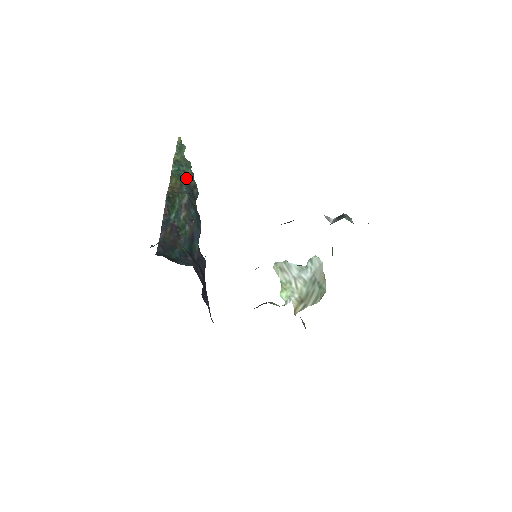
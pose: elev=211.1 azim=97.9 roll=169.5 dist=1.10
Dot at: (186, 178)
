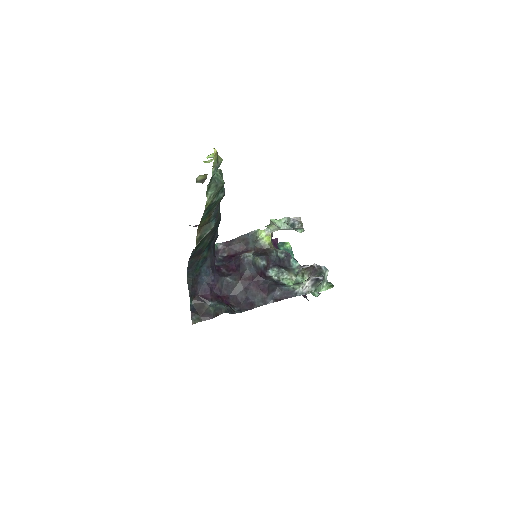
Dot at: (215, 207)
